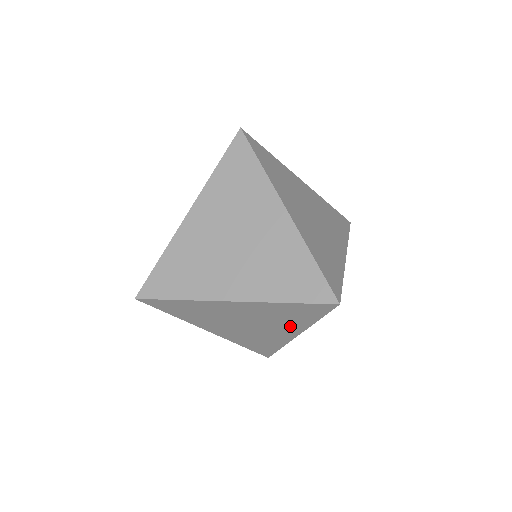
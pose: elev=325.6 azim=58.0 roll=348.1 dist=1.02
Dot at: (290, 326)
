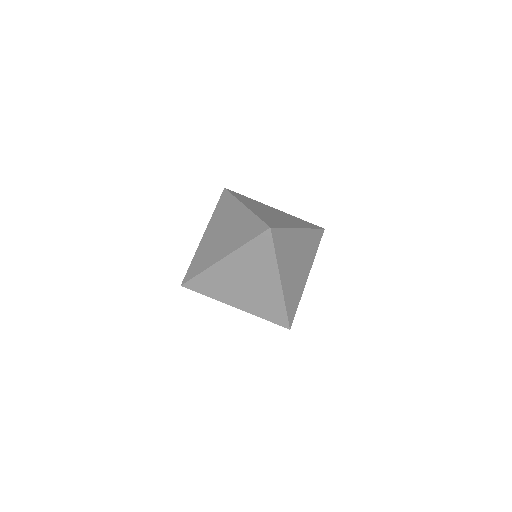
Dot at: (268, 271)
